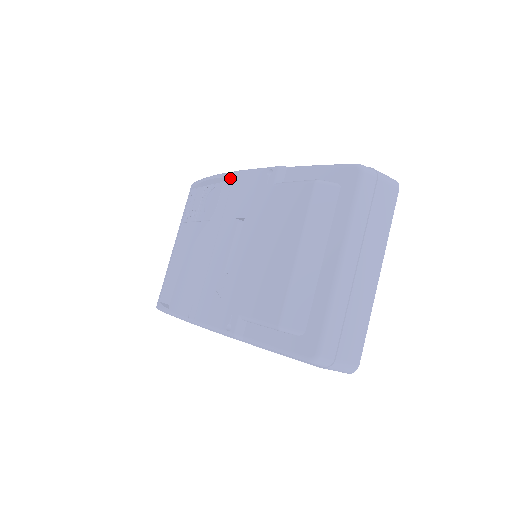
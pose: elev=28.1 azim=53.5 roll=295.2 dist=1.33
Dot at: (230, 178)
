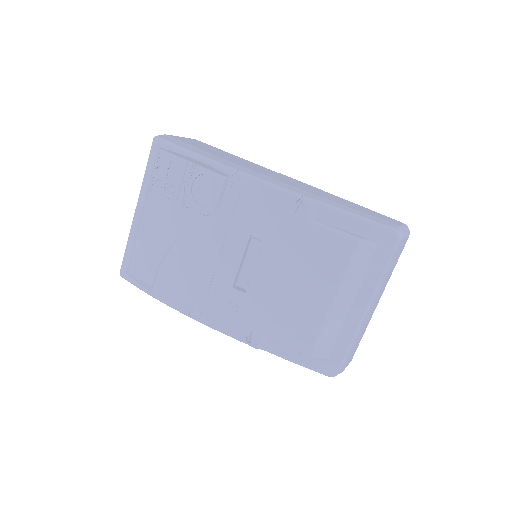
Dot at: (239, 181)
